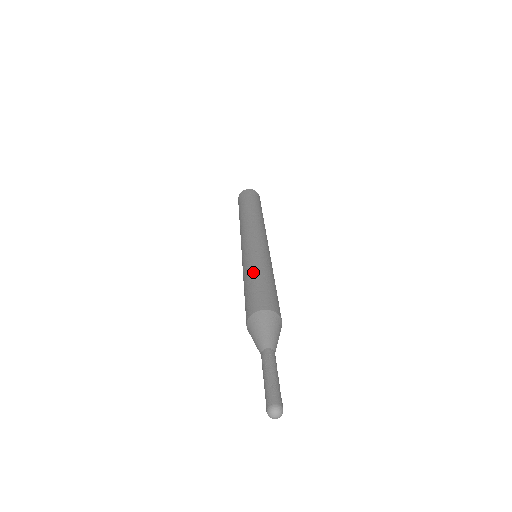
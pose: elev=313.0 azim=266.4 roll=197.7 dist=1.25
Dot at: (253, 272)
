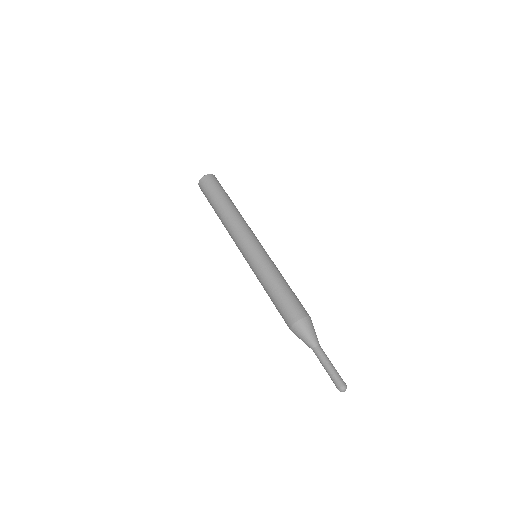
Dot at: (269, 286)
